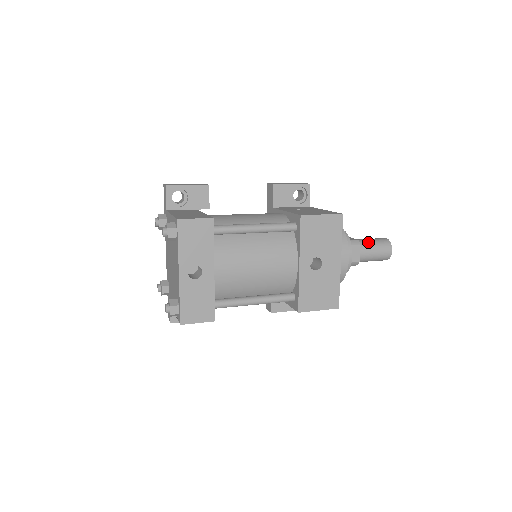
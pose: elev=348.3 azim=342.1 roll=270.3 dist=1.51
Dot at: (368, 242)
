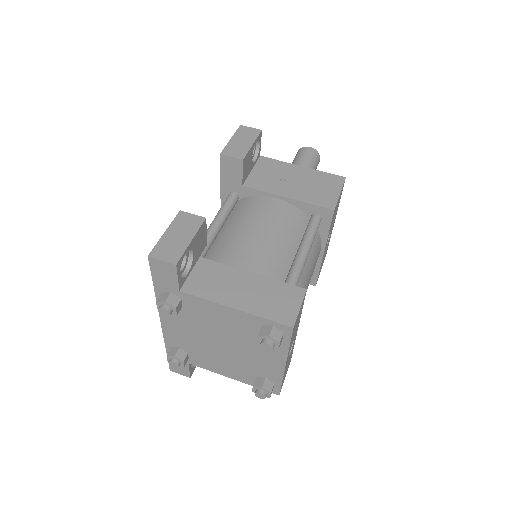
Dot at: (310, 165)
